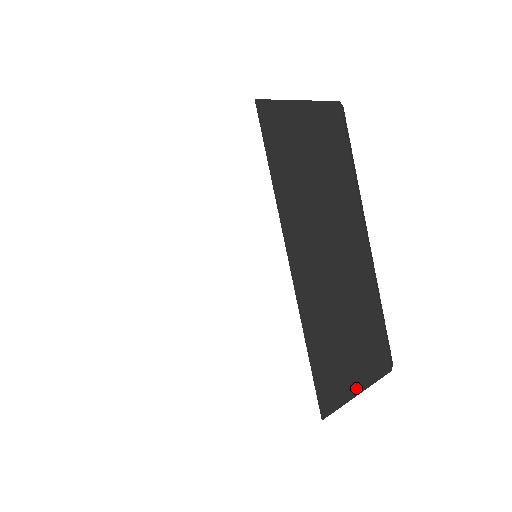
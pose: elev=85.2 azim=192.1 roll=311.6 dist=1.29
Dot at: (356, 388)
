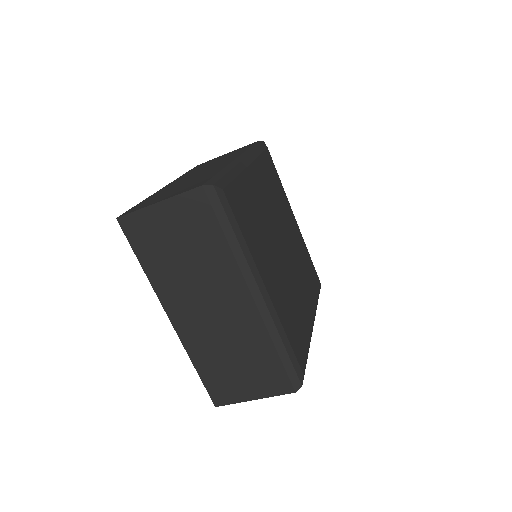
Dot at: (249, 396)
